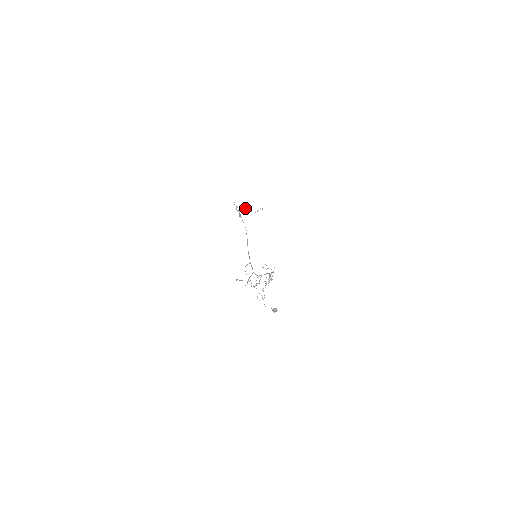
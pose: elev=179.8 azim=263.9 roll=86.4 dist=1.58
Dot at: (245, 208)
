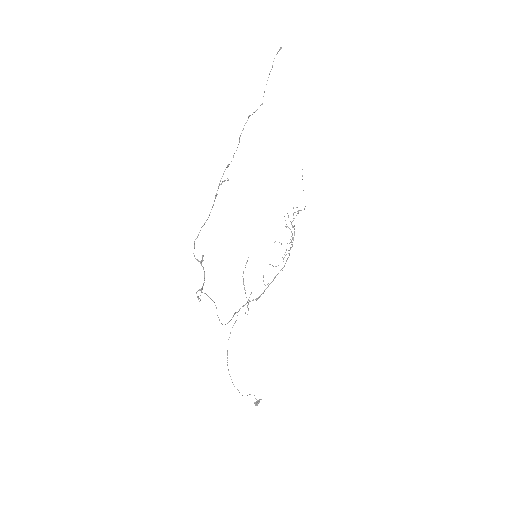
Dot at: (224, 180)
